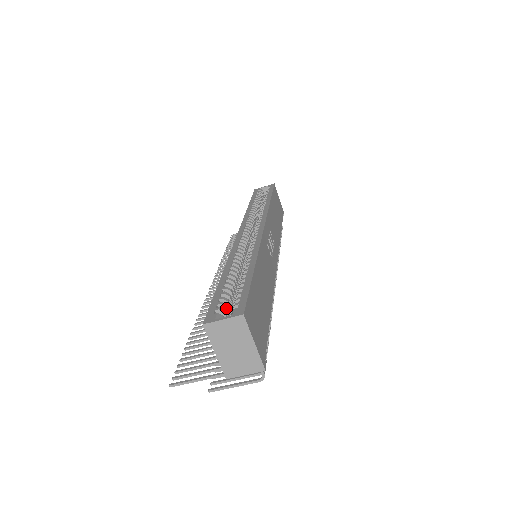
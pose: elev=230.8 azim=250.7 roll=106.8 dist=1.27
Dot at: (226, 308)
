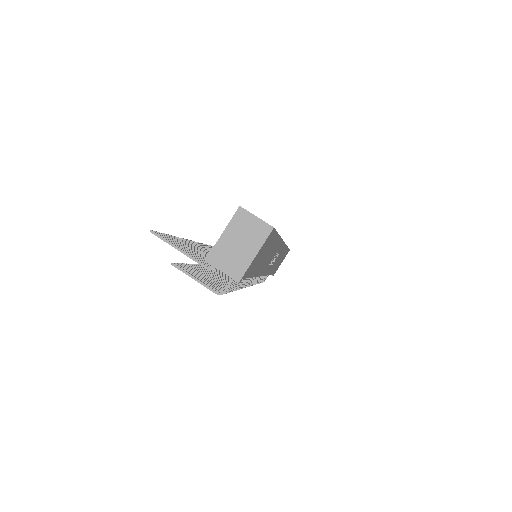
Dot at: occluded
